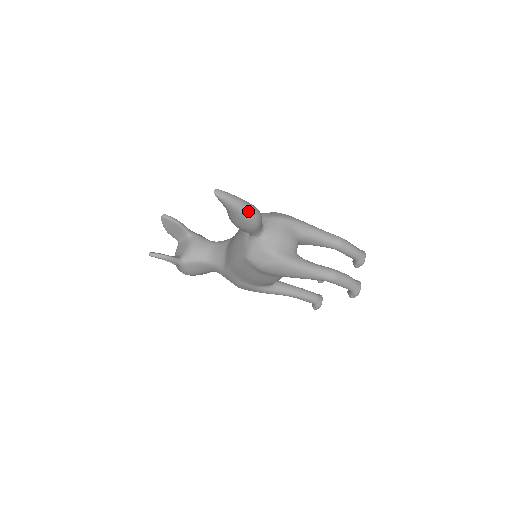
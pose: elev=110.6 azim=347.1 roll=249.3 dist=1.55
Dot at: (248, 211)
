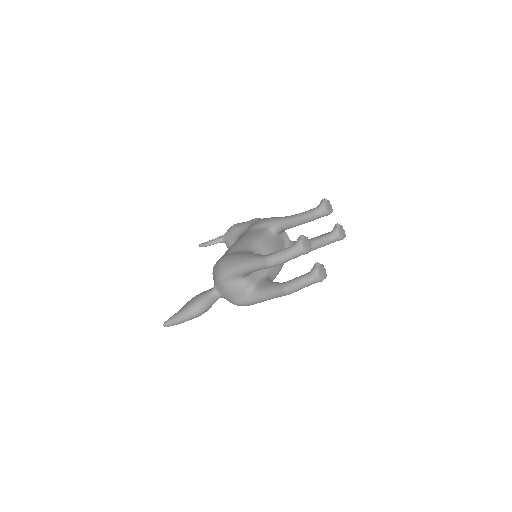
Dot at: (189, 319)
